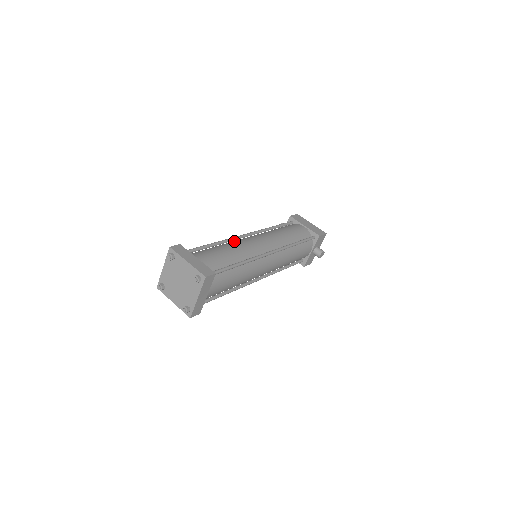
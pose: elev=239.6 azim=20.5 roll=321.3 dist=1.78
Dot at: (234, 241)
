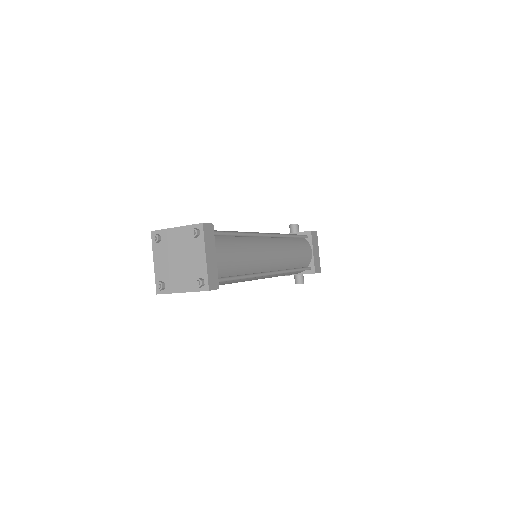
Dot at: (255, 240)
